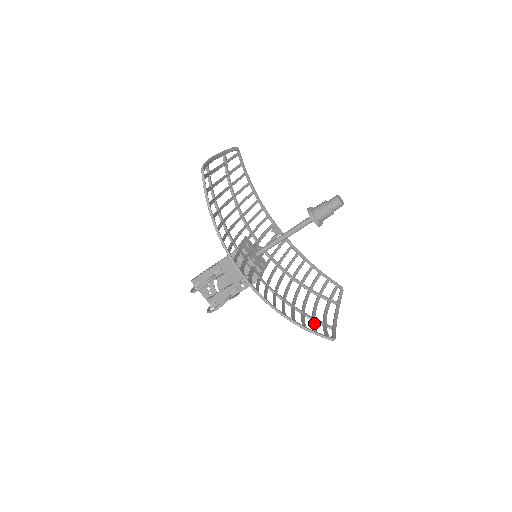
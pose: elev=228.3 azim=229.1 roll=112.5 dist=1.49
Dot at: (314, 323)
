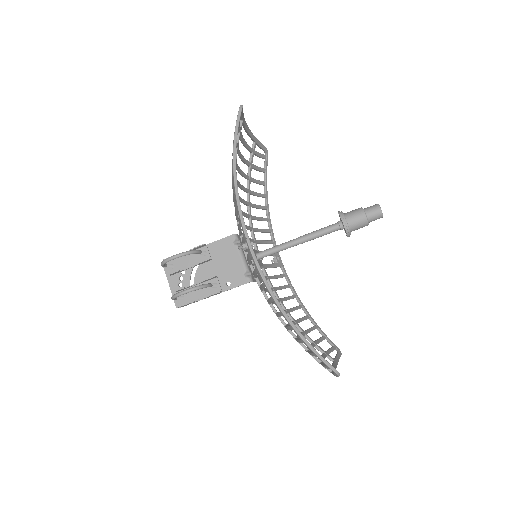
Dot at: occluded
